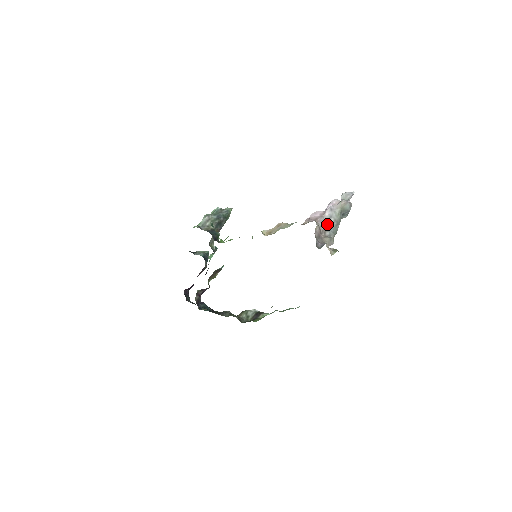
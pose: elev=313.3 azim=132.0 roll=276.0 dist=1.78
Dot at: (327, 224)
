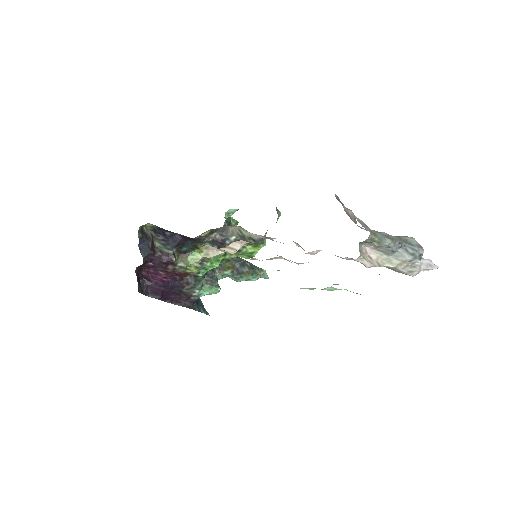
Dot at: occluded
